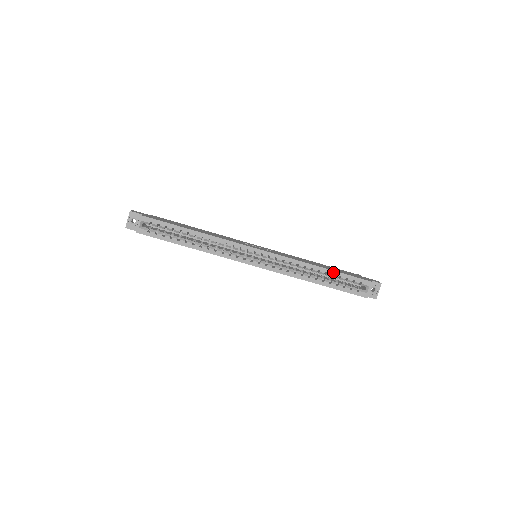
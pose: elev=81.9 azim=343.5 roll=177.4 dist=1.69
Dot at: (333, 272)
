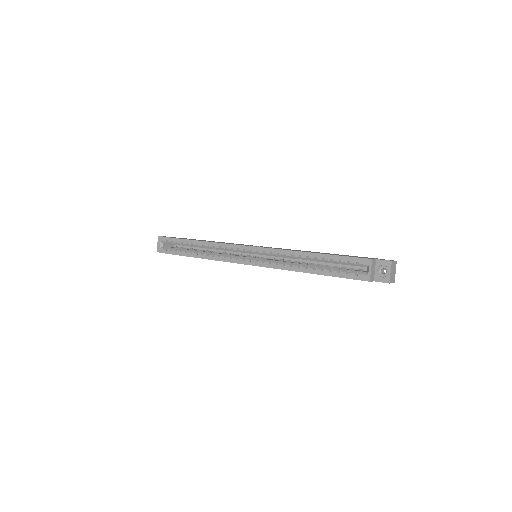
Dot at: (323, 256)
